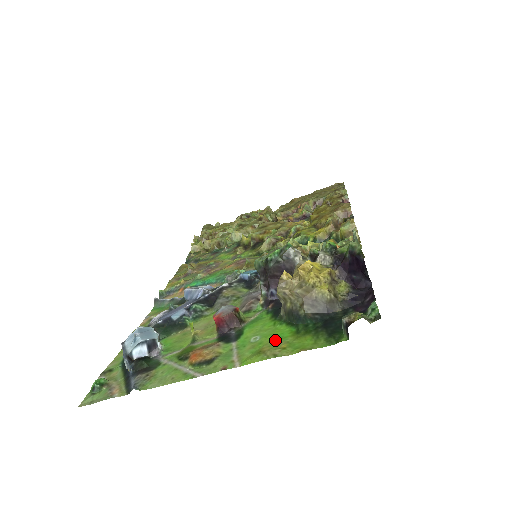
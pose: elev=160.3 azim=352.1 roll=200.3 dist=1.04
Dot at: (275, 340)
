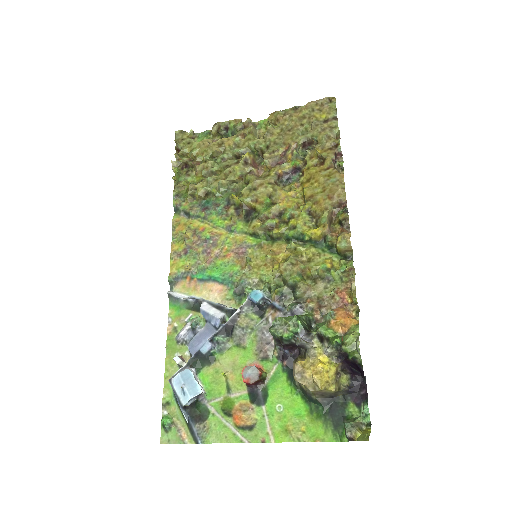
Dot at: (295, 417)
